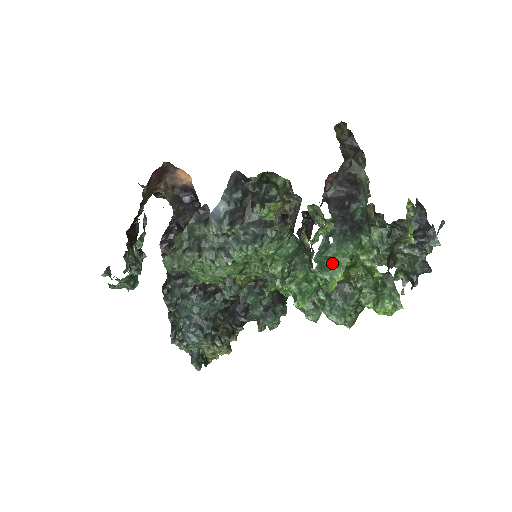
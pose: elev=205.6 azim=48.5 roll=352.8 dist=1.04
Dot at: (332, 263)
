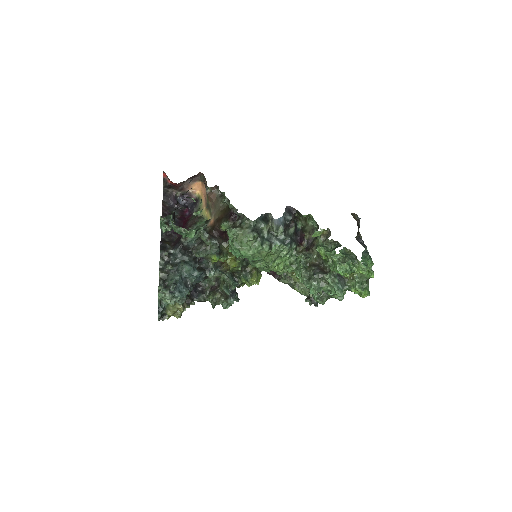
Dot at: (365, 264)
